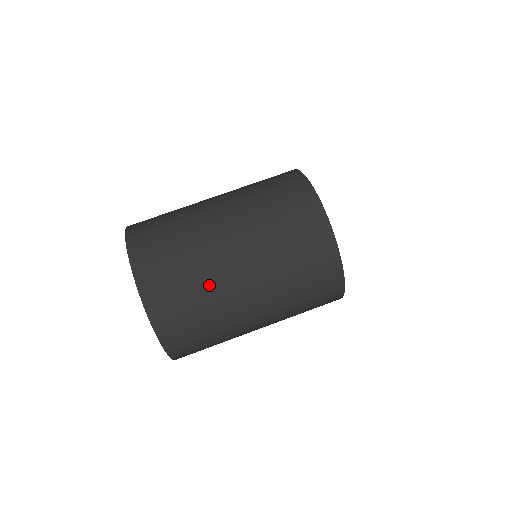
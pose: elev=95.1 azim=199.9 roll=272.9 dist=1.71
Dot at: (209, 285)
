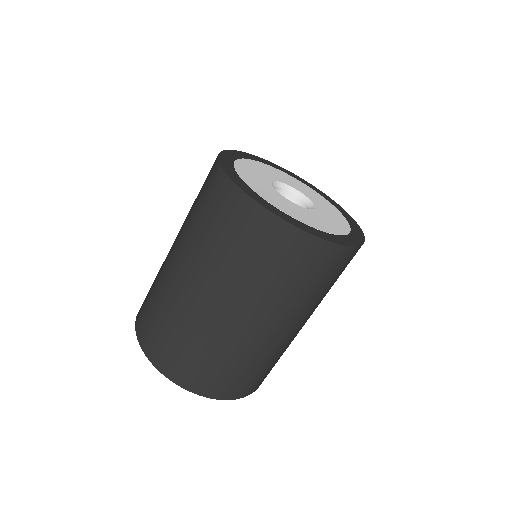
Dot at: (218, 343)
